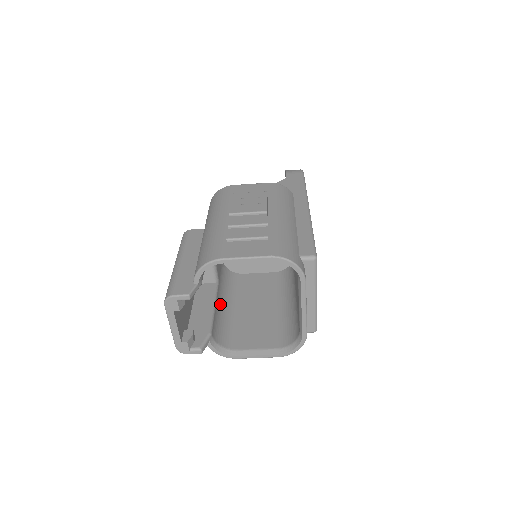
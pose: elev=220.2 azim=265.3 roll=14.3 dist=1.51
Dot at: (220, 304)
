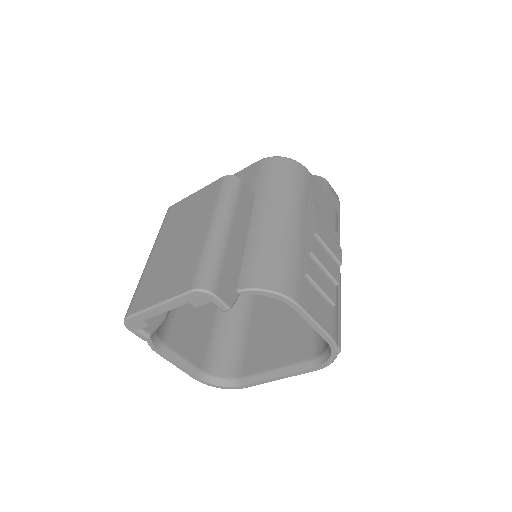
Dot at: occluded
